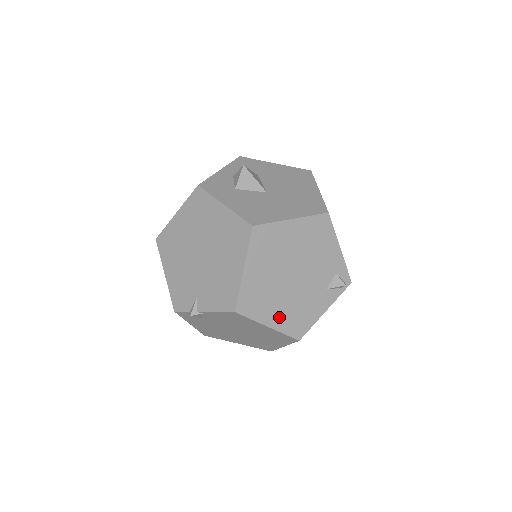
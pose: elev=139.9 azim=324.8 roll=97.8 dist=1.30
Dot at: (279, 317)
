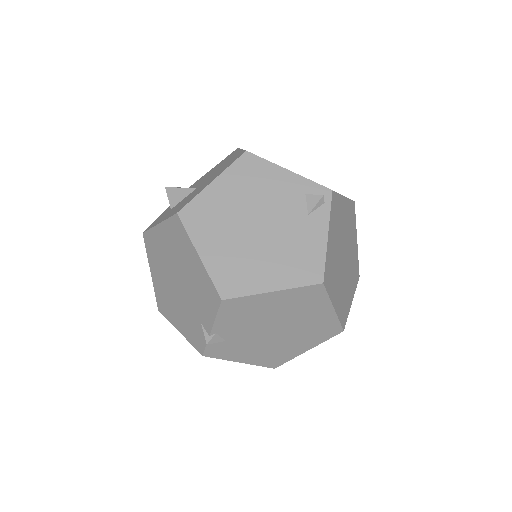
Dot at: (277, 275)
